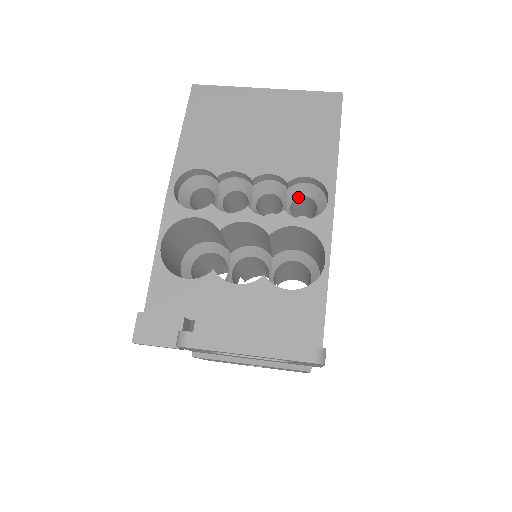
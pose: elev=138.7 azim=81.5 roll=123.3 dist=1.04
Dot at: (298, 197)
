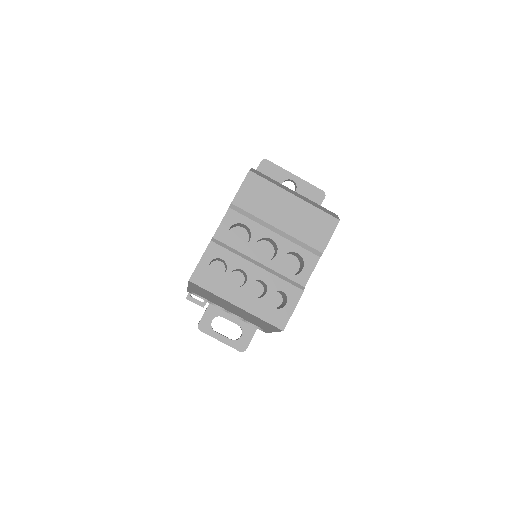
Dot at: occluded
